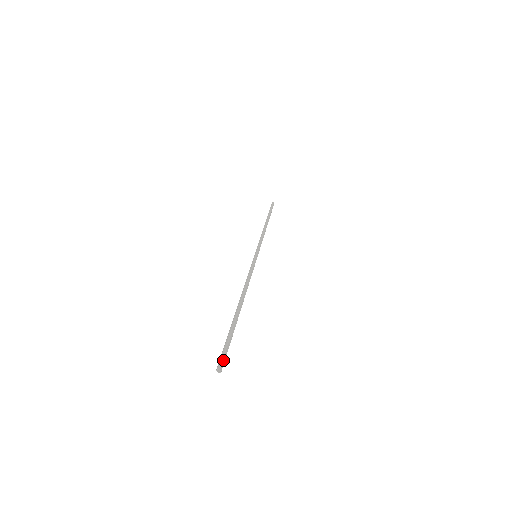
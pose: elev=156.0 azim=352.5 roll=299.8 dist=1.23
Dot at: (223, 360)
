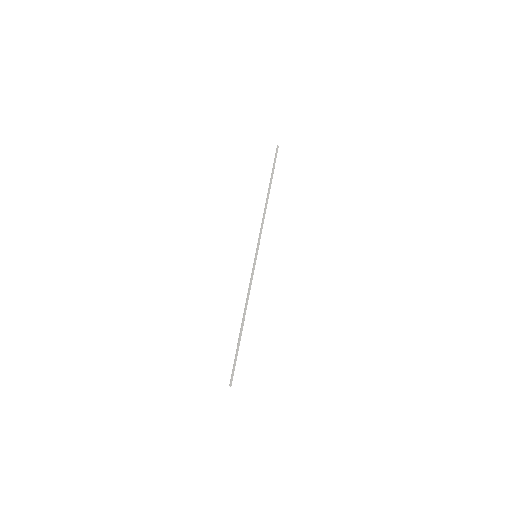
Dot at: (232, 377)
